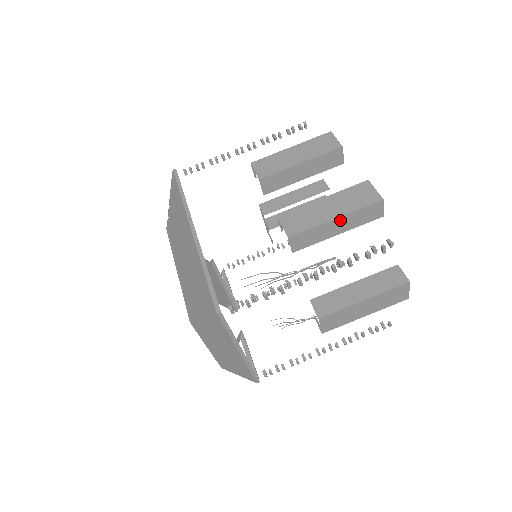
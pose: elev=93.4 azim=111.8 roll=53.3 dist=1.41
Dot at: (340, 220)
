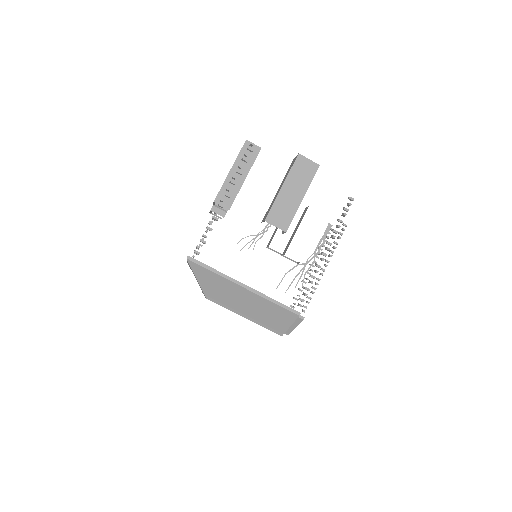
Dot at: (234, 170)
